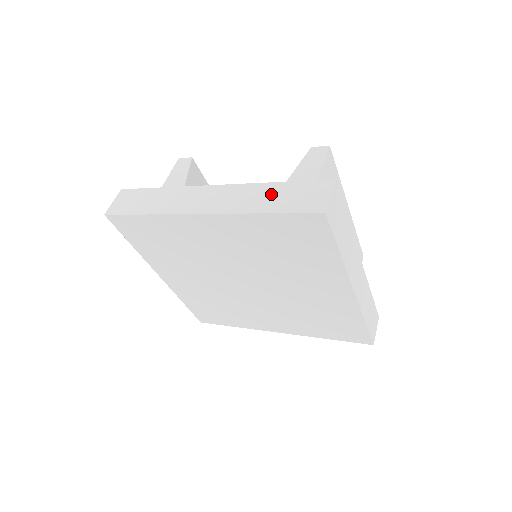
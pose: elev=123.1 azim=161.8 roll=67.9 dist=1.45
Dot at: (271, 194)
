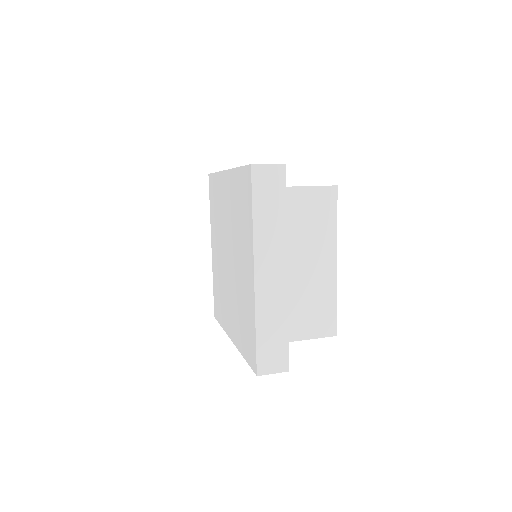
Dot at: occluded
